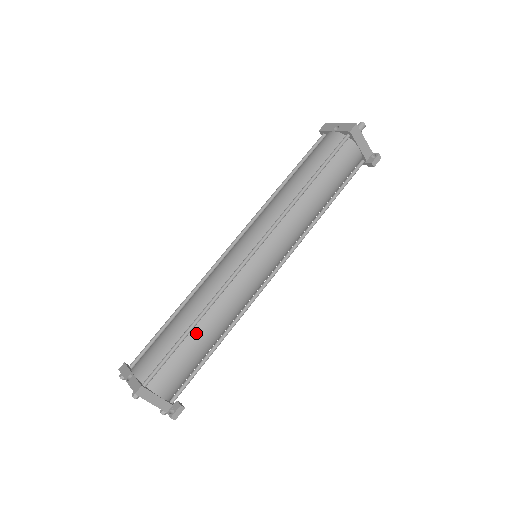
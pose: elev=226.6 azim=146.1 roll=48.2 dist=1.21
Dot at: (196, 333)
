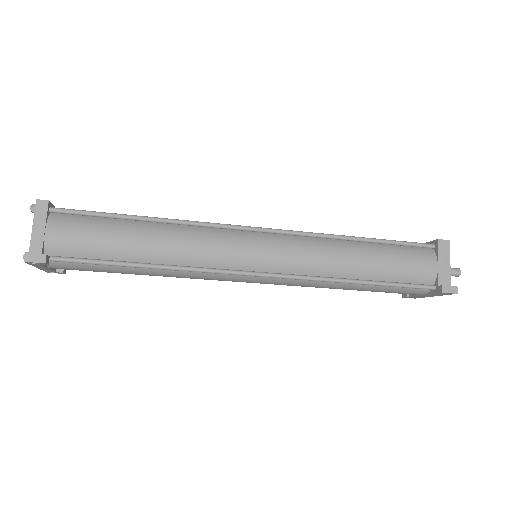
Dot at: (138, 226)
